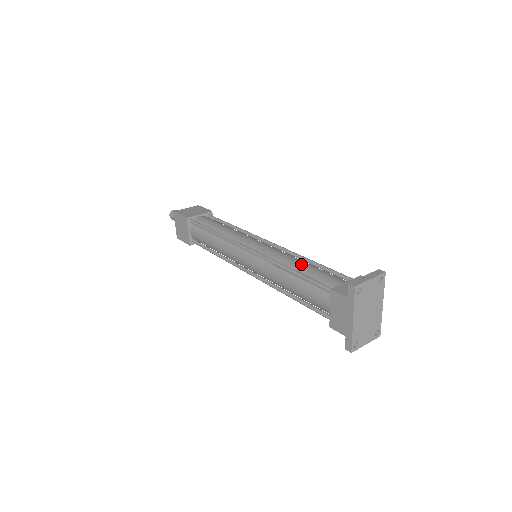
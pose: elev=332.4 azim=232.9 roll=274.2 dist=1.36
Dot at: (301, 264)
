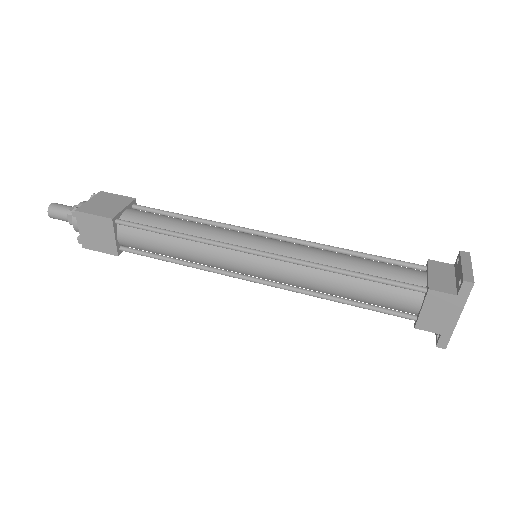
Dot at: (351, 260)
